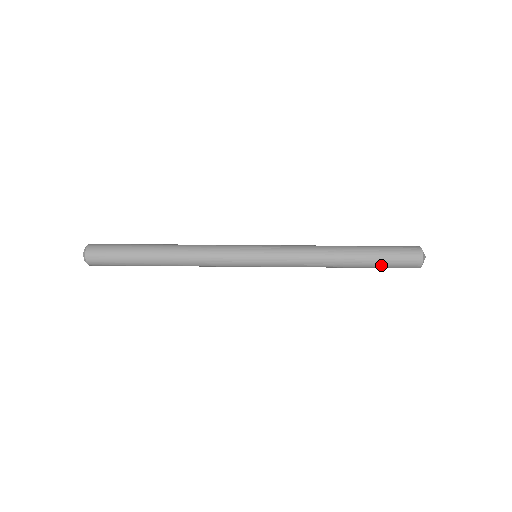
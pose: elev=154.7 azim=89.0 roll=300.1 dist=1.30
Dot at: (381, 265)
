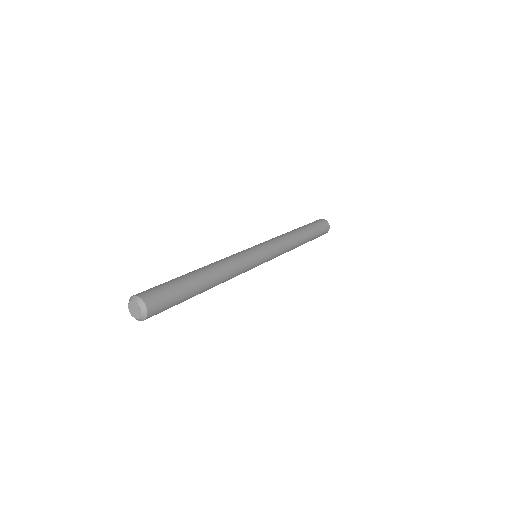
Dot at: (316, 232)
